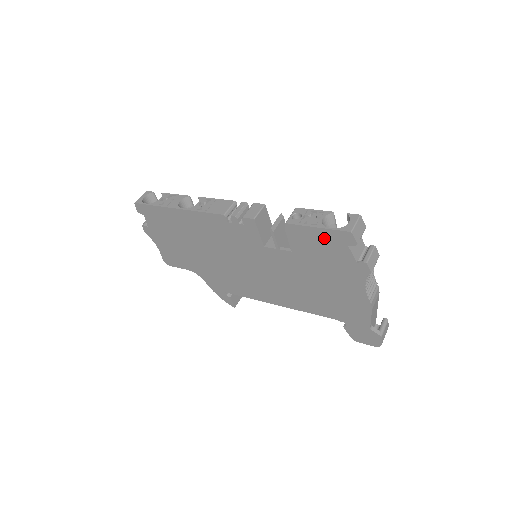
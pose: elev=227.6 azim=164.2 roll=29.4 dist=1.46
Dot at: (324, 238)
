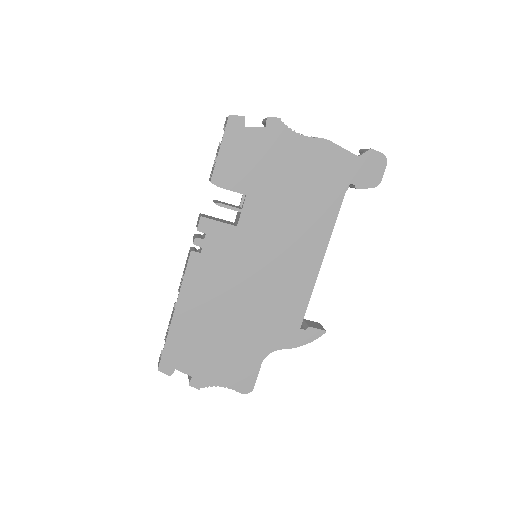
Dot at: (233, 148)
